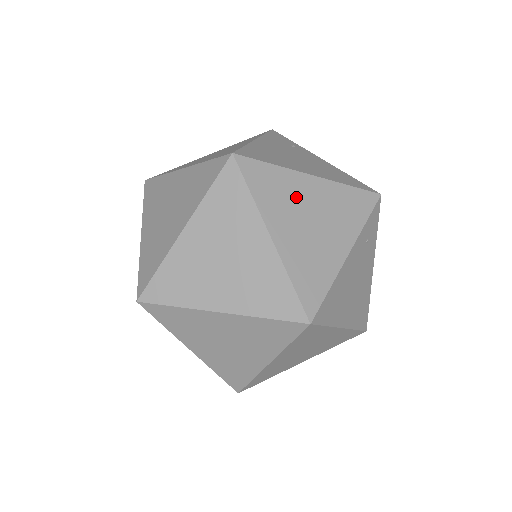
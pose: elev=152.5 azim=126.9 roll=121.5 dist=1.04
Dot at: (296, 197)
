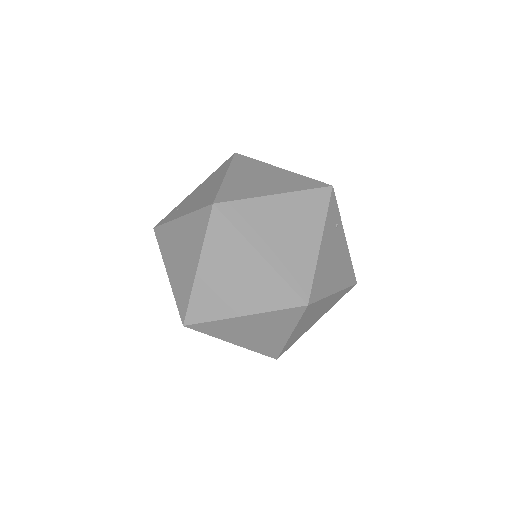
Dot at: (318, 309)
